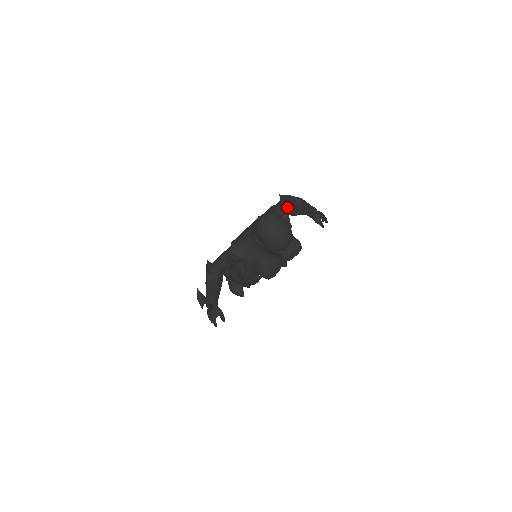
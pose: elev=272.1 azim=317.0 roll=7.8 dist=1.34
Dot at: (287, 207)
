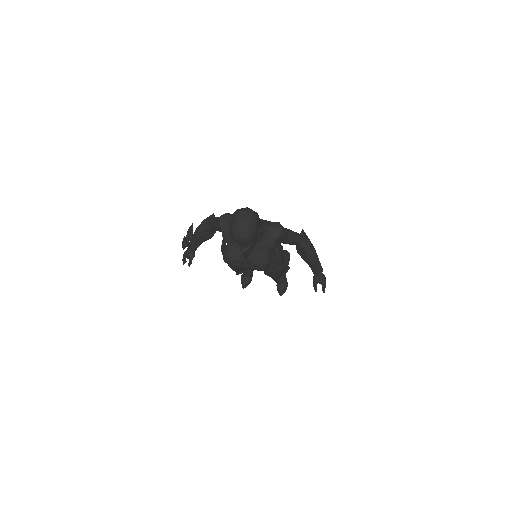
Dot at: (292, 238)
